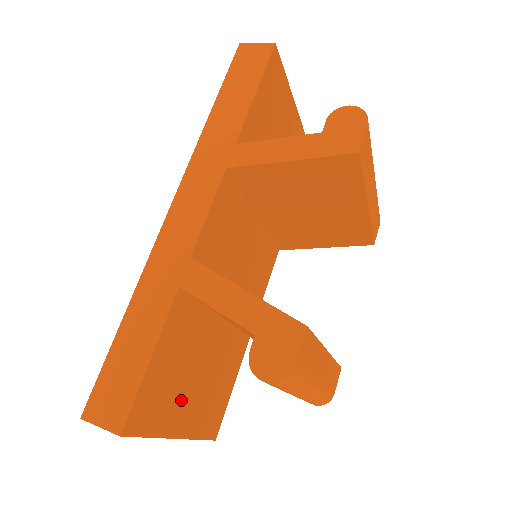
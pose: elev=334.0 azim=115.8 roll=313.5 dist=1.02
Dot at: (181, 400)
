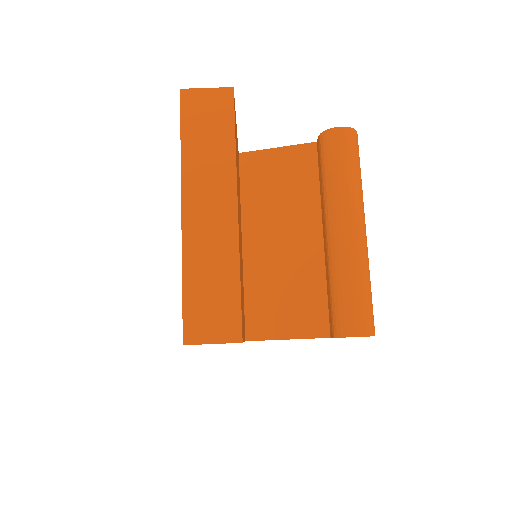
Dot at: occluded
